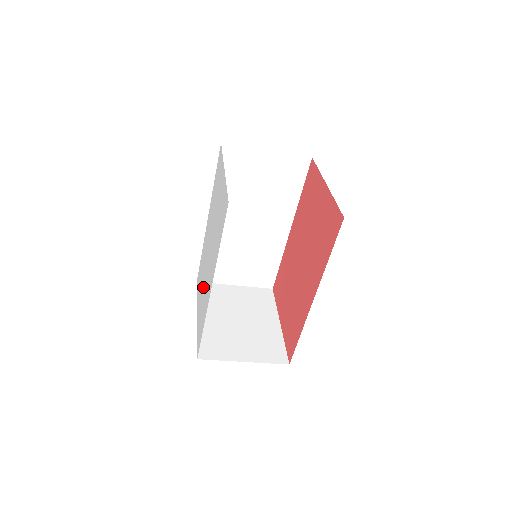
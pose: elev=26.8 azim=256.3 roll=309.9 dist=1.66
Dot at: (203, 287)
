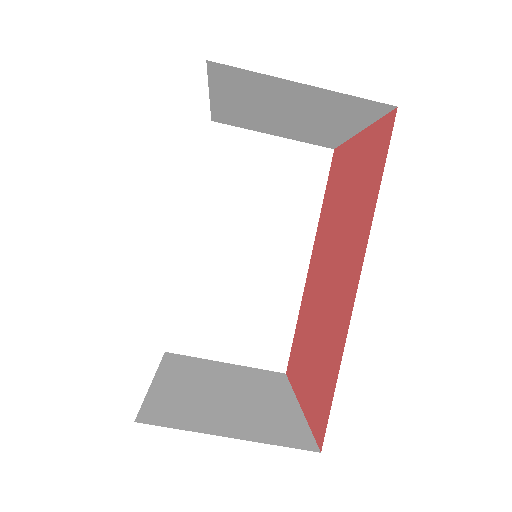
Dot at: occluded
